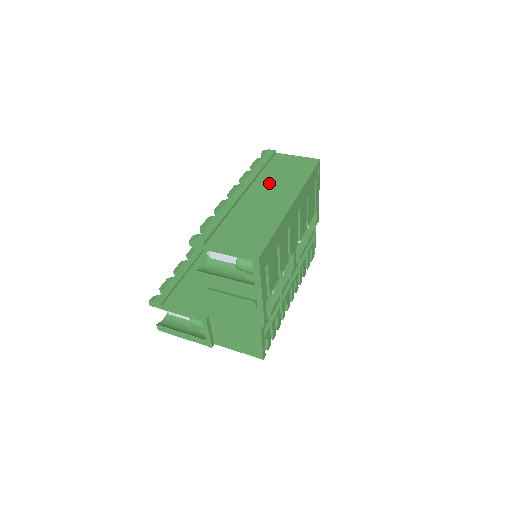
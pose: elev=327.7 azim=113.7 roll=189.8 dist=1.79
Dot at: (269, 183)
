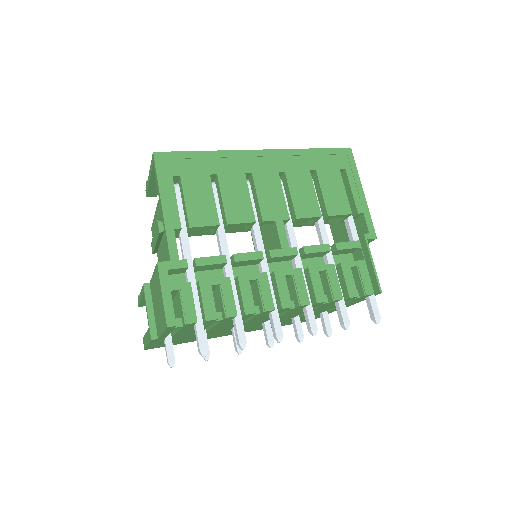
Dot at: occluded
